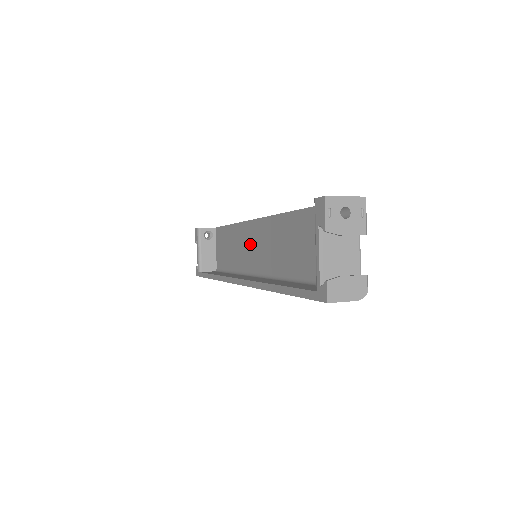
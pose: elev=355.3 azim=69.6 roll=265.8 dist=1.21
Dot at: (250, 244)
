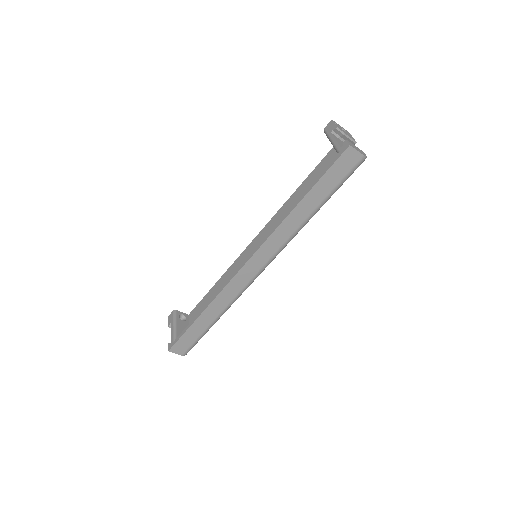
Dot at: occluded
